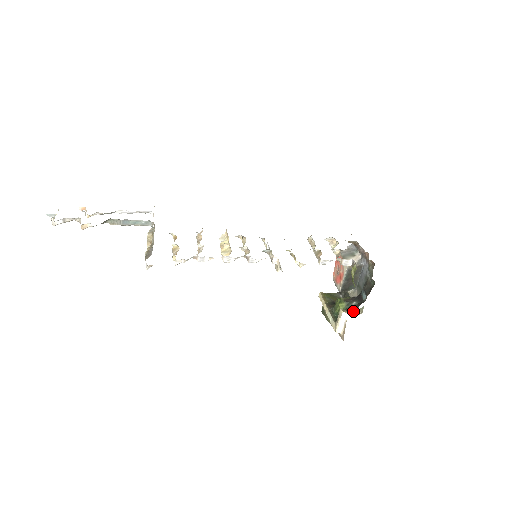
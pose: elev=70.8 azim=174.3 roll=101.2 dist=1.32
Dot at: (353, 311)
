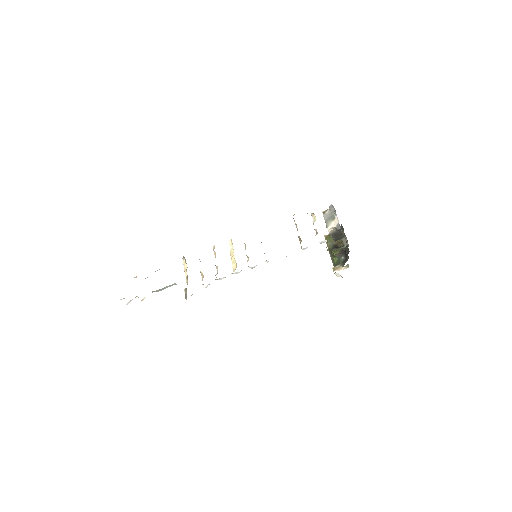
Dot at: (342, 266)
